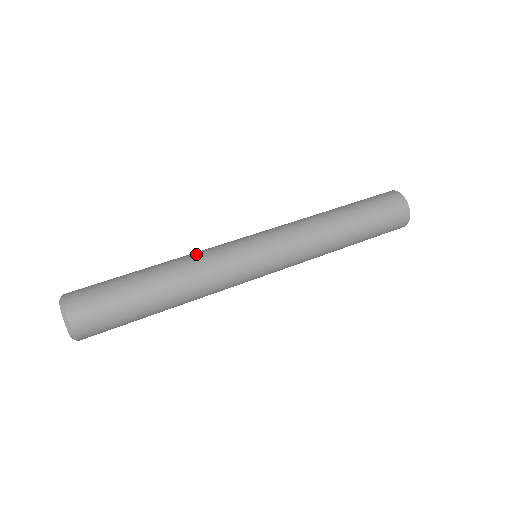
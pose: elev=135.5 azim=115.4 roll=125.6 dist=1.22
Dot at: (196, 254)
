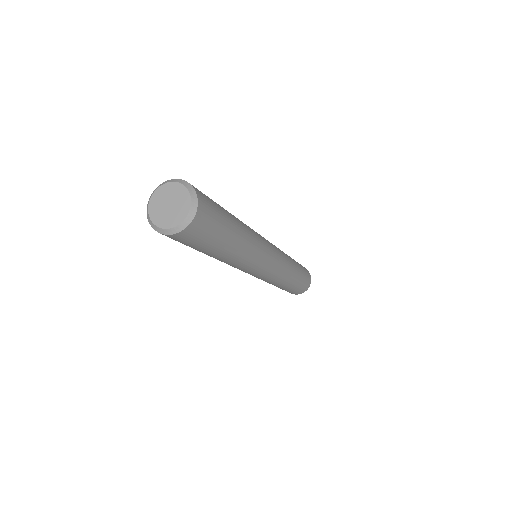
Dot at: occluded
